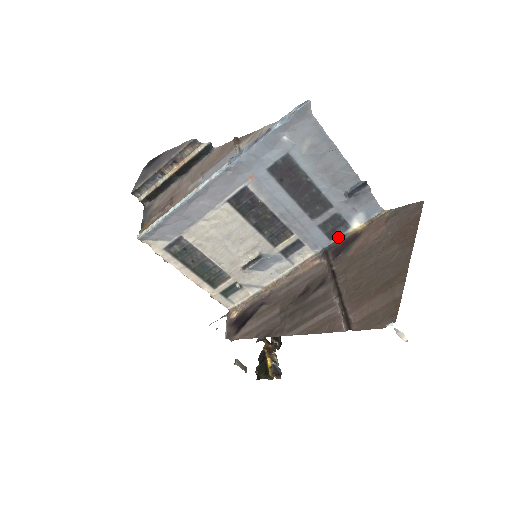
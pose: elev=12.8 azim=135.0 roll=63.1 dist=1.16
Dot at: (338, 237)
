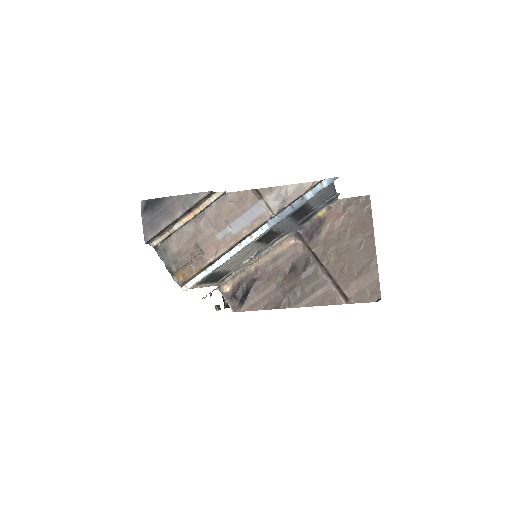
Dot at: (306, 222)
